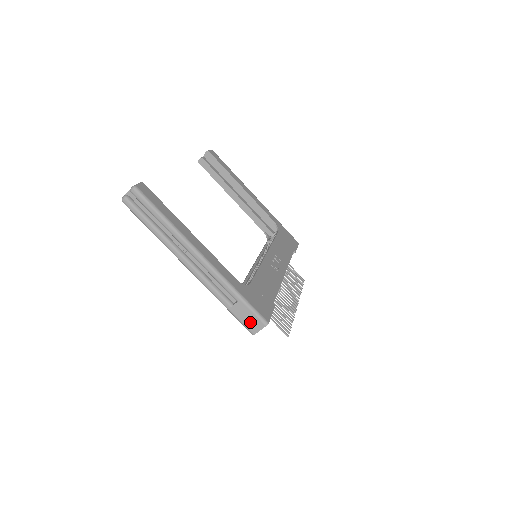
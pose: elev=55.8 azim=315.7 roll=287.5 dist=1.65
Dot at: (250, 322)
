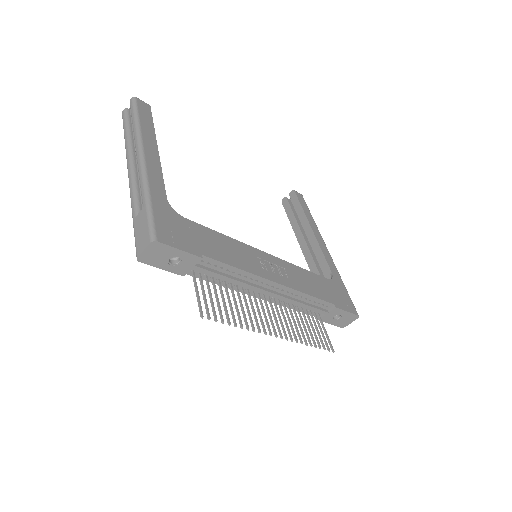
Dot at: (141, 237)
